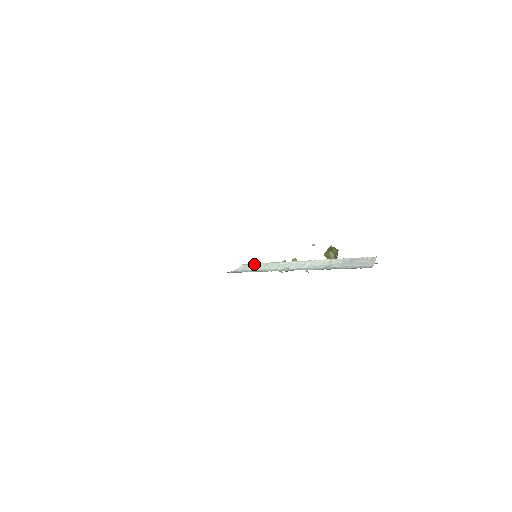
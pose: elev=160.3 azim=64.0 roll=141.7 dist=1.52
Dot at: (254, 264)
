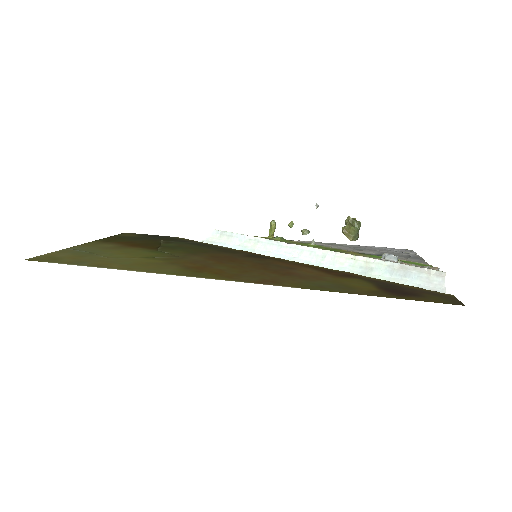
Dot at: (236, 235)
